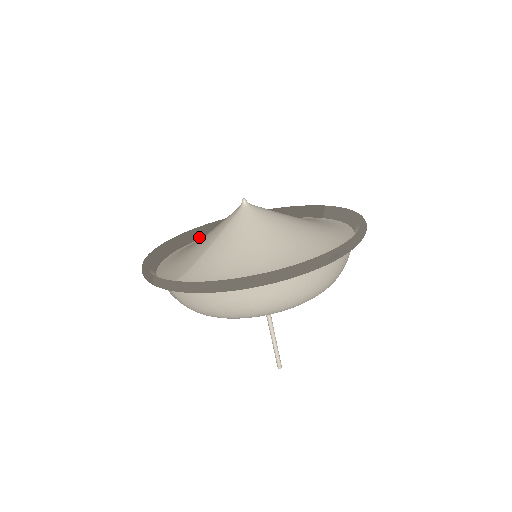
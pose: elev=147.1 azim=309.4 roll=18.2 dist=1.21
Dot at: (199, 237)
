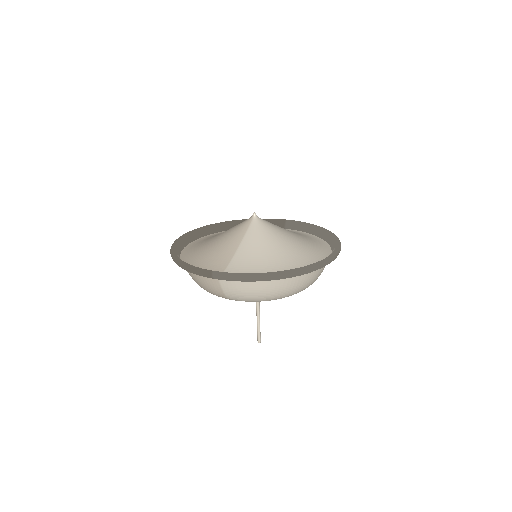
Dot at: (190, 241)
